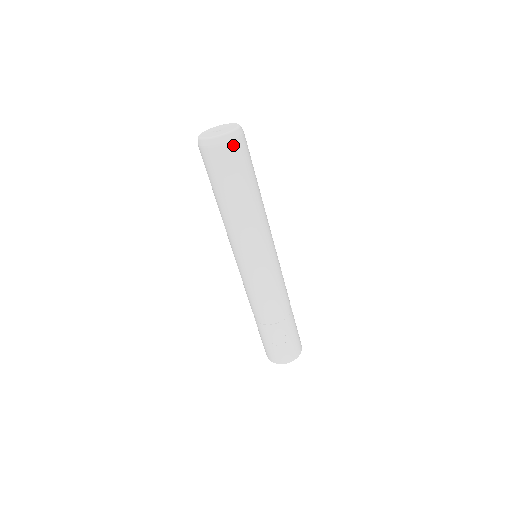
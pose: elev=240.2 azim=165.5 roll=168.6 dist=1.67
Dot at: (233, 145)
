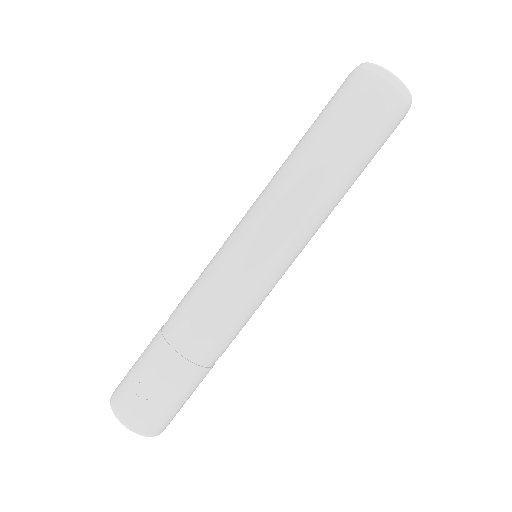
Dot at: (384, 90)
